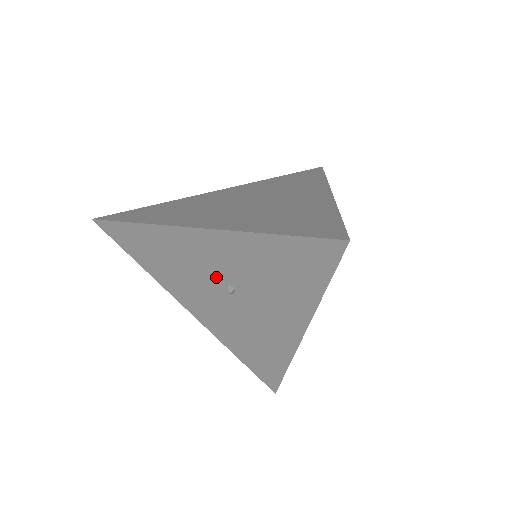
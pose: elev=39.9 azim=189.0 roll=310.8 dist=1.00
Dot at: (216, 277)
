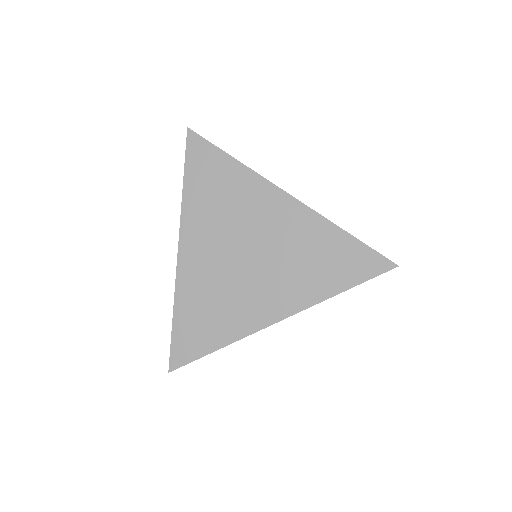
Dot at: occluded
